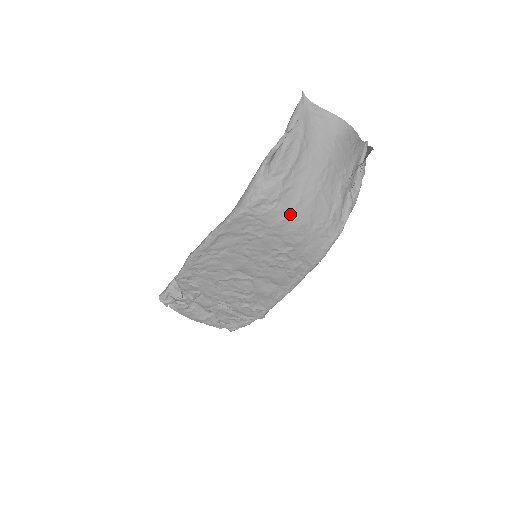
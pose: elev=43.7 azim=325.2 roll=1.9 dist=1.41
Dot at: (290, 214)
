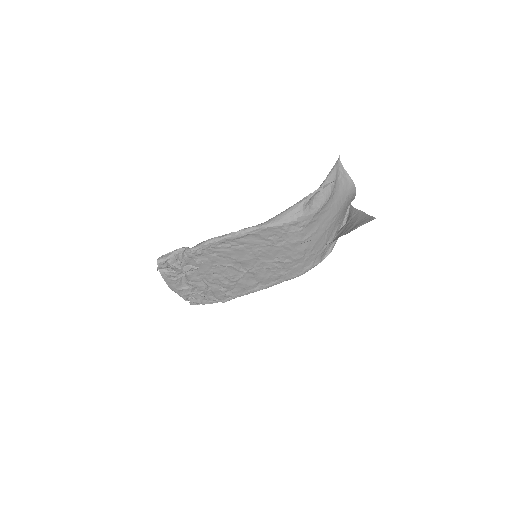
Dot at: (306, 238)
